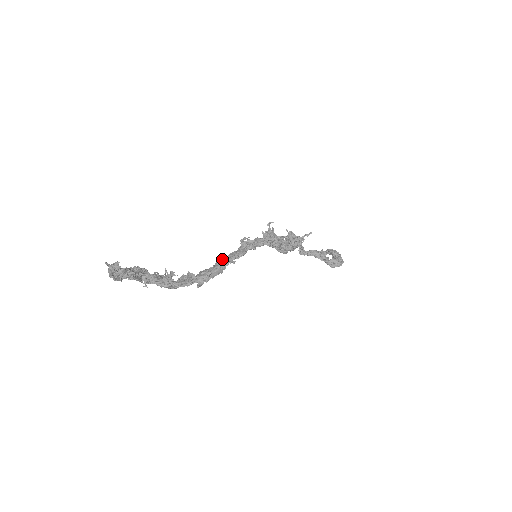
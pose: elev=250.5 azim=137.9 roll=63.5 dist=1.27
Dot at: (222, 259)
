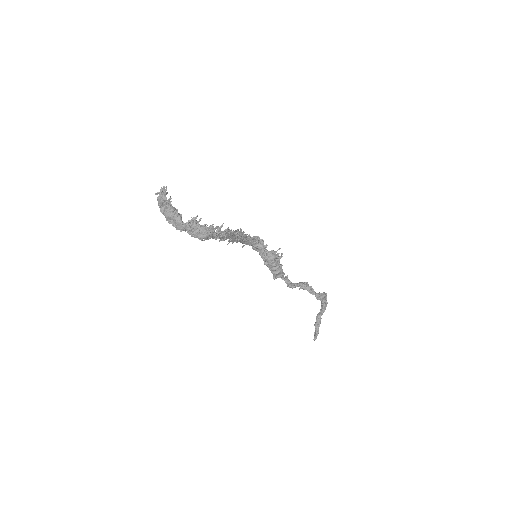
Dot at: (232, 239)
